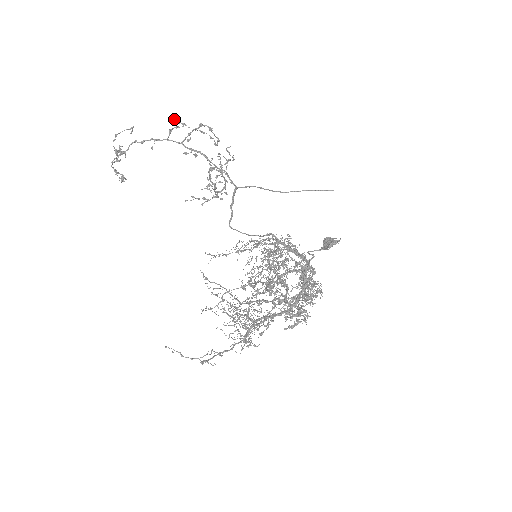
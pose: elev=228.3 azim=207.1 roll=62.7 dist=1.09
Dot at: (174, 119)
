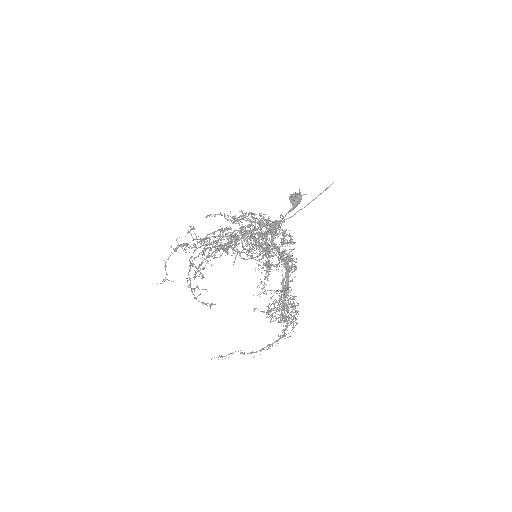
Dot at: occluded
